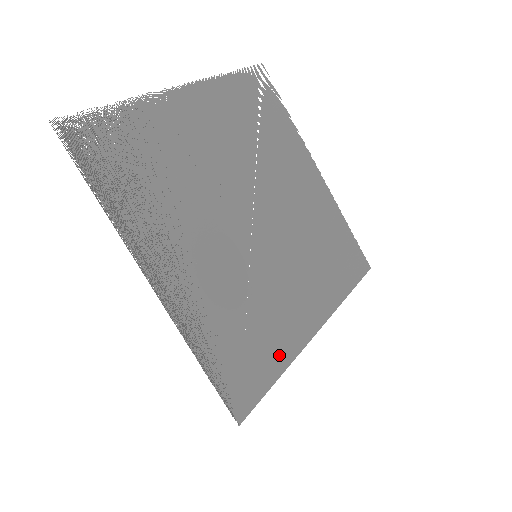
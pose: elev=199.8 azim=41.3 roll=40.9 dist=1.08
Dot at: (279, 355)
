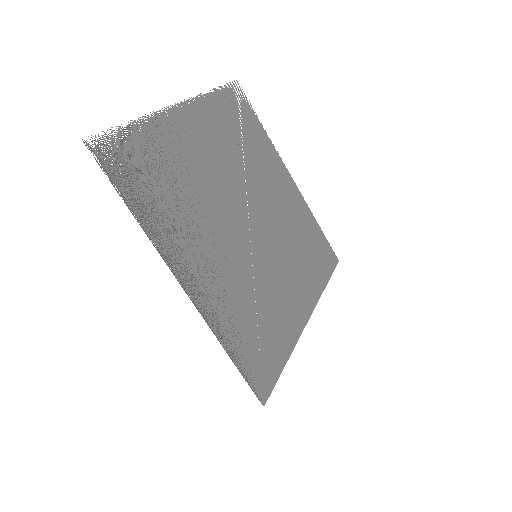
Dot at: (284, 342)
